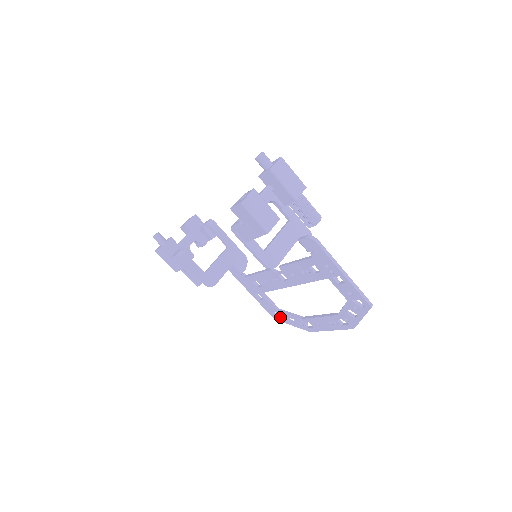
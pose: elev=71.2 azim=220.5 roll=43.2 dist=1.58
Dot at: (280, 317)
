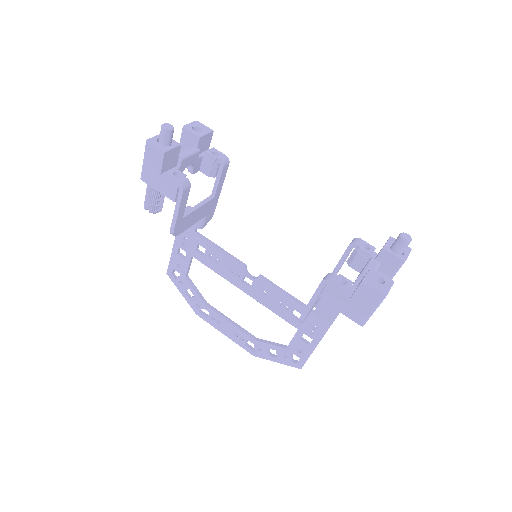
Dot at: (179, 280)
